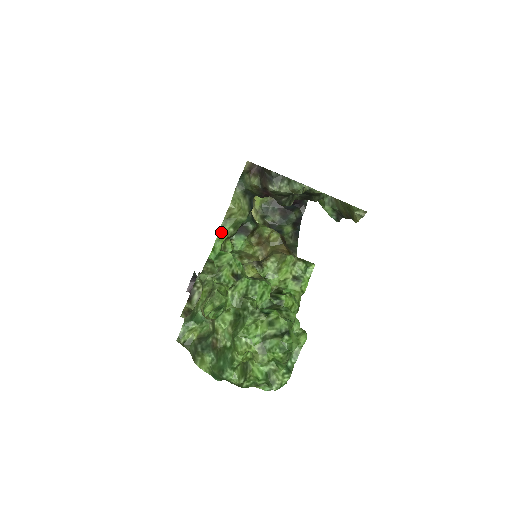
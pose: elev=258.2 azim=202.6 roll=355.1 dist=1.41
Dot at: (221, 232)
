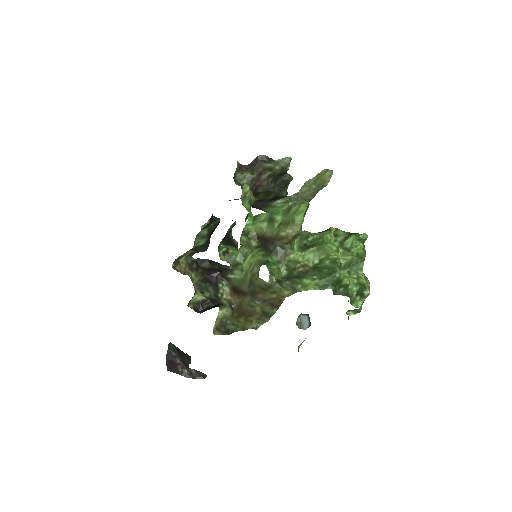
Dot at: (244, 206)
